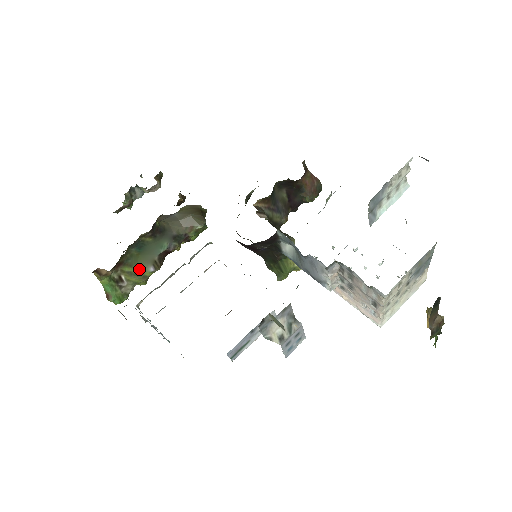
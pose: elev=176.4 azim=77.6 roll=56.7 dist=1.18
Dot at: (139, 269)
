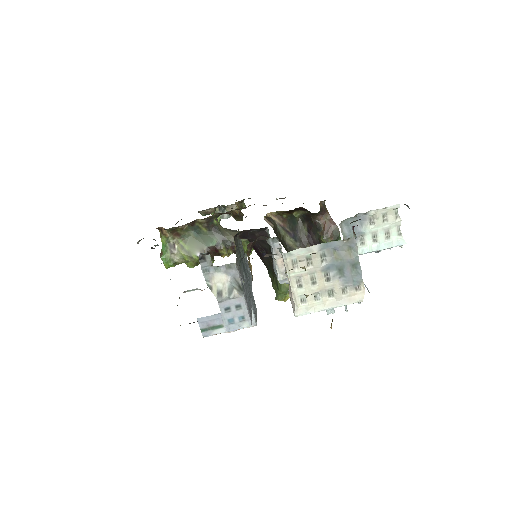
Dot at: (190, 249)
